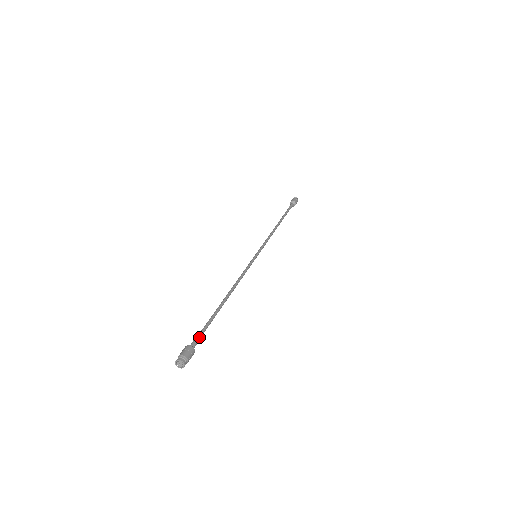
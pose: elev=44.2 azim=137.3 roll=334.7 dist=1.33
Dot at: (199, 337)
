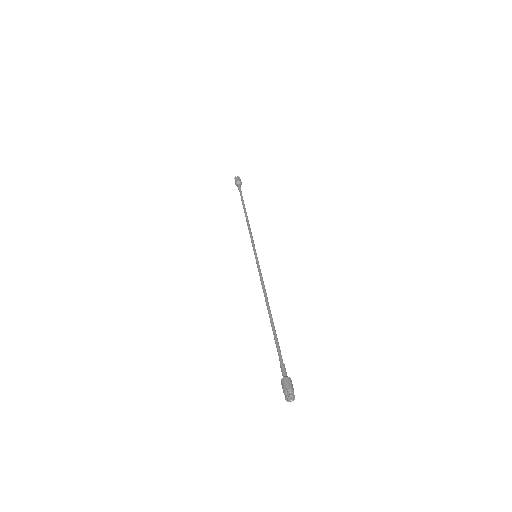
Dot at: (284, 364)
